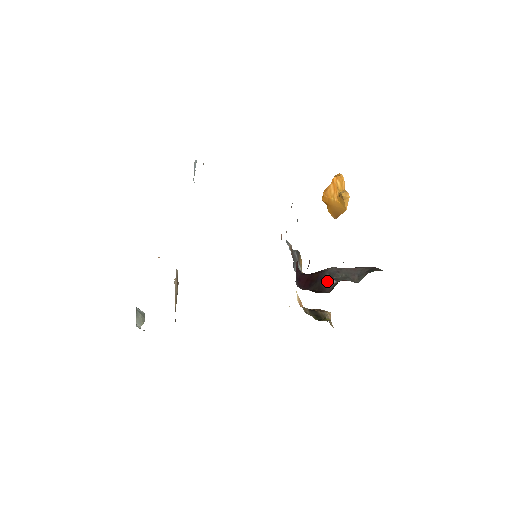
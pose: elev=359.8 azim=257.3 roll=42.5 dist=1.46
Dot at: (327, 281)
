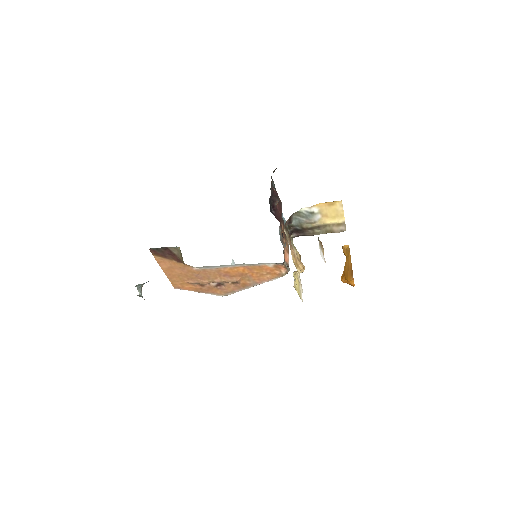
Dot at: occluded
